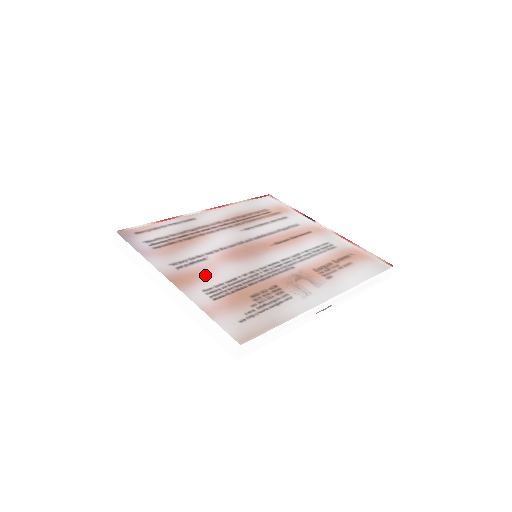
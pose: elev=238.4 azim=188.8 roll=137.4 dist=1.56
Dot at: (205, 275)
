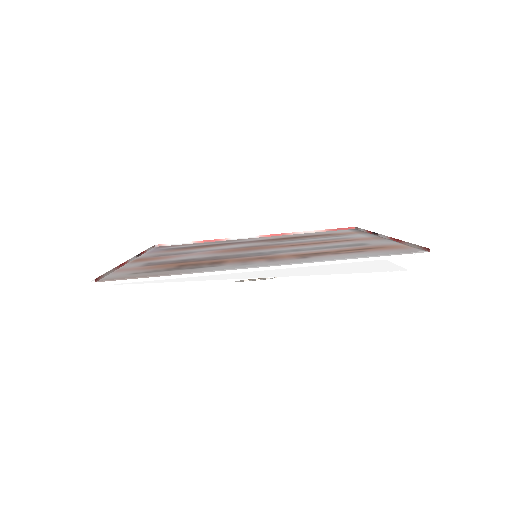
Dot at: (167, 257)
